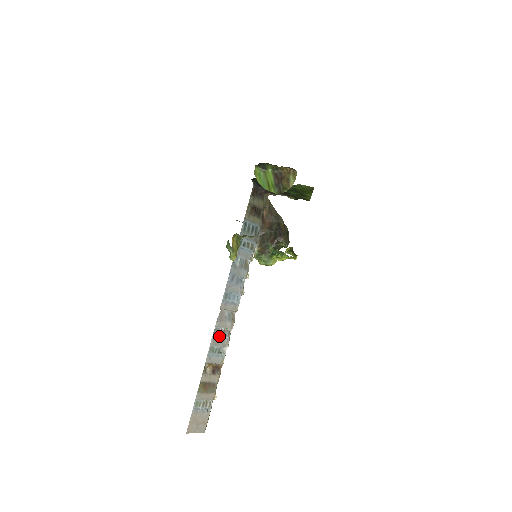
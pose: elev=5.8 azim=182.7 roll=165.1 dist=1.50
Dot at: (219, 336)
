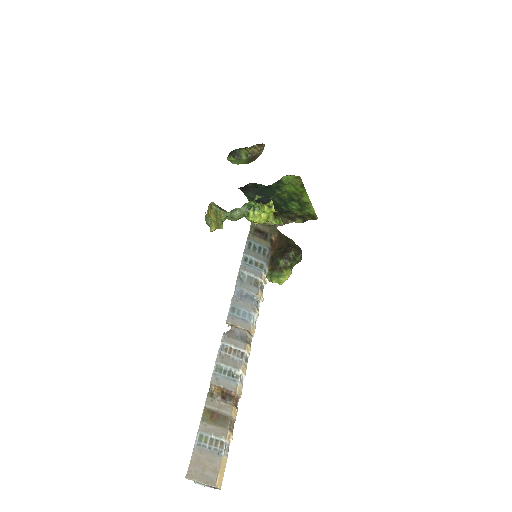
Dot at: (228, 355)
